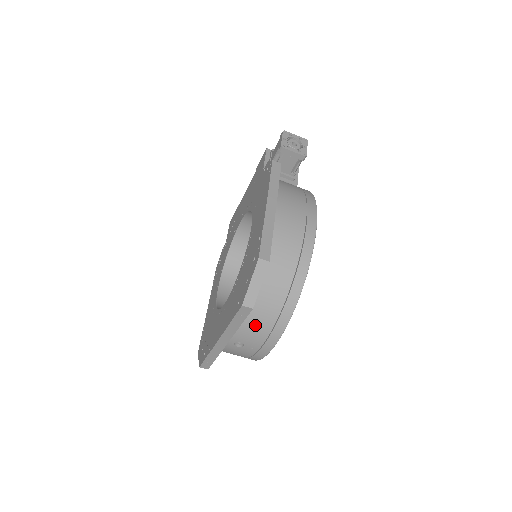
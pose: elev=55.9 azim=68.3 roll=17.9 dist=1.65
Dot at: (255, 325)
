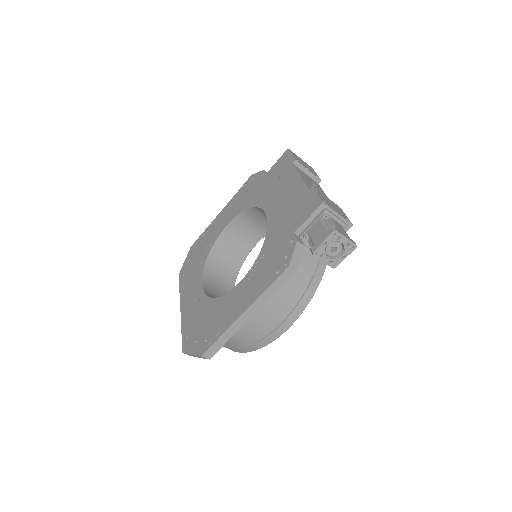
Dot at: occluded
